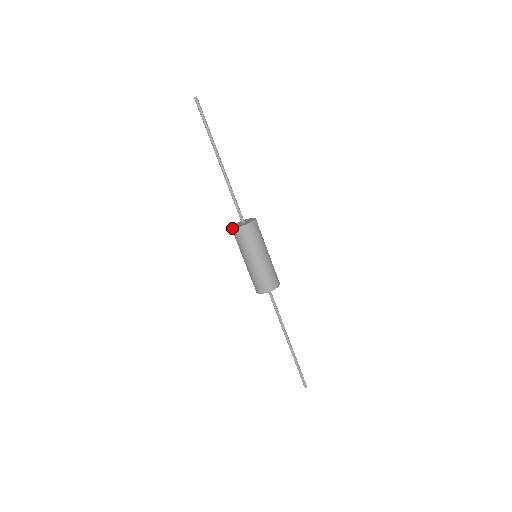
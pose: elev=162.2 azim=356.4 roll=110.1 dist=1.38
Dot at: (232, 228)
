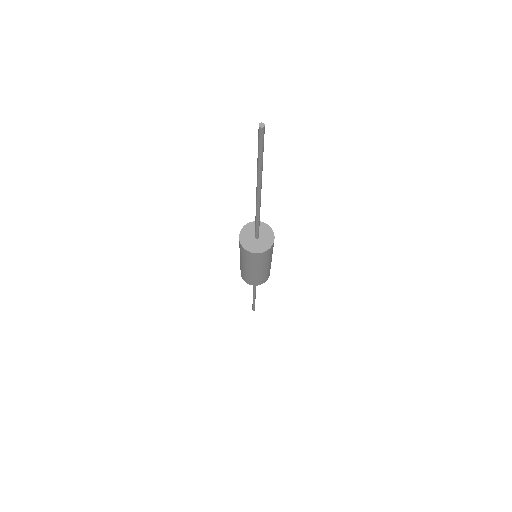
Dot at: (239, 236)
